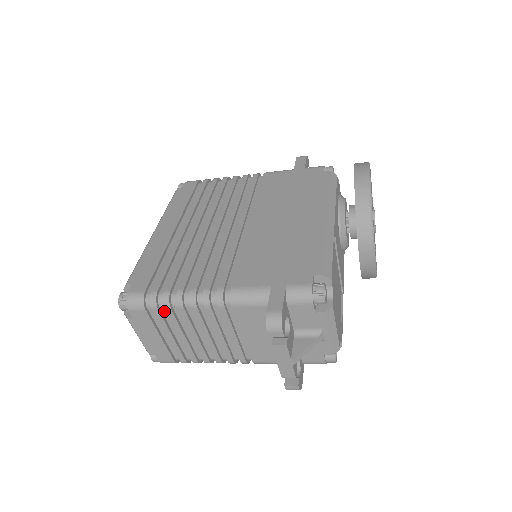
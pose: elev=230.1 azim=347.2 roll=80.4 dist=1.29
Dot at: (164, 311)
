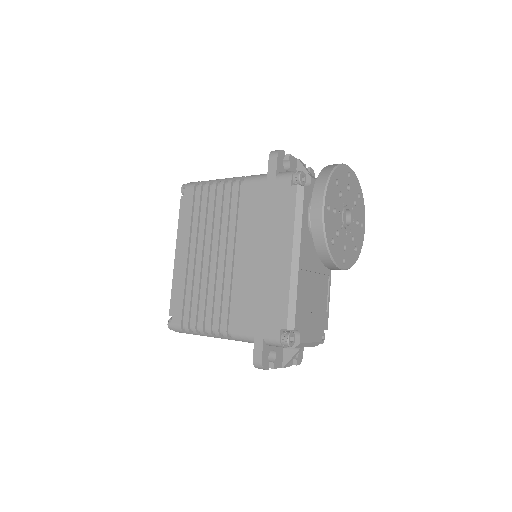
Dot at: occluded
